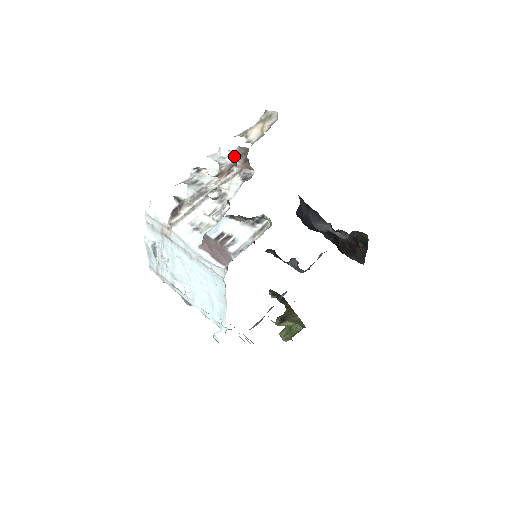
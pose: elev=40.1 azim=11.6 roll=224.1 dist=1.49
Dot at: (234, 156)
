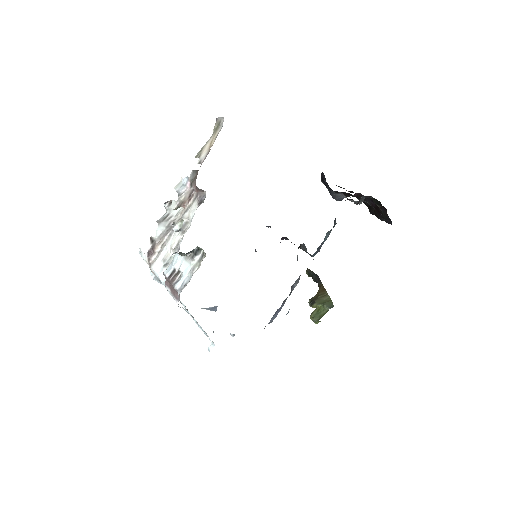
Dot at: (190, 182)
